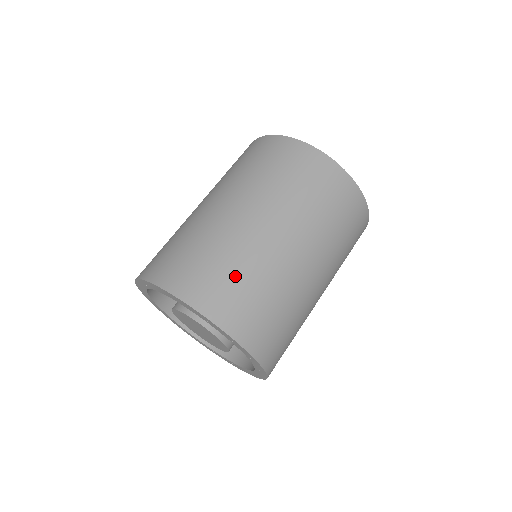
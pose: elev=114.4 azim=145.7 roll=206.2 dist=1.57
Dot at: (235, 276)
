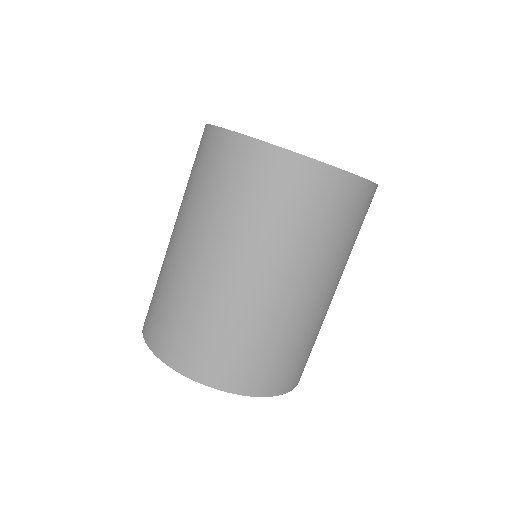
Dot at: (252, 347)
